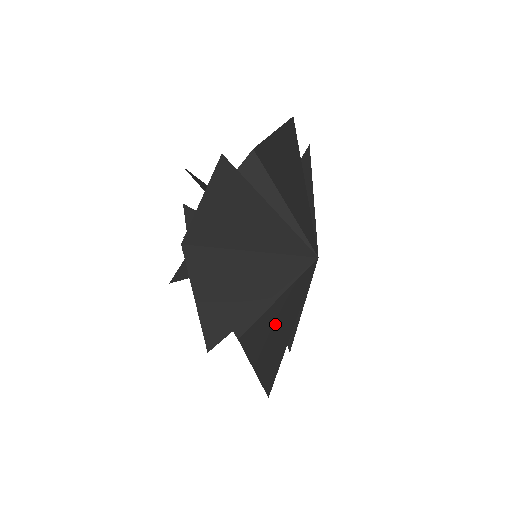
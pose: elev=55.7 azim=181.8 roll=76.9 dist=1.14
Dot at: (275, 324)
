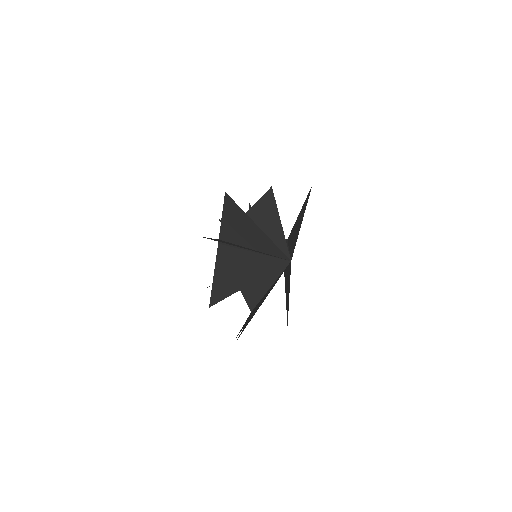
Dot at: occluded
